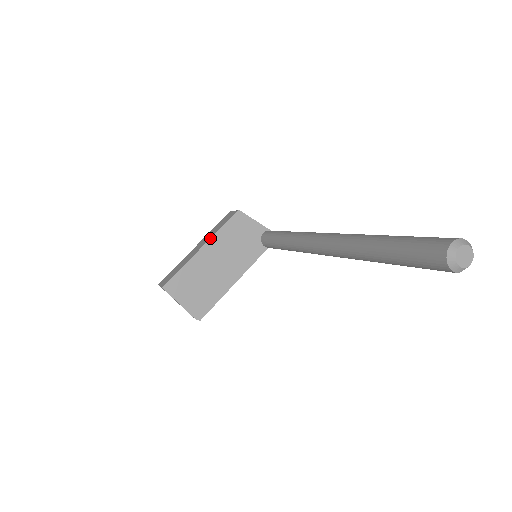
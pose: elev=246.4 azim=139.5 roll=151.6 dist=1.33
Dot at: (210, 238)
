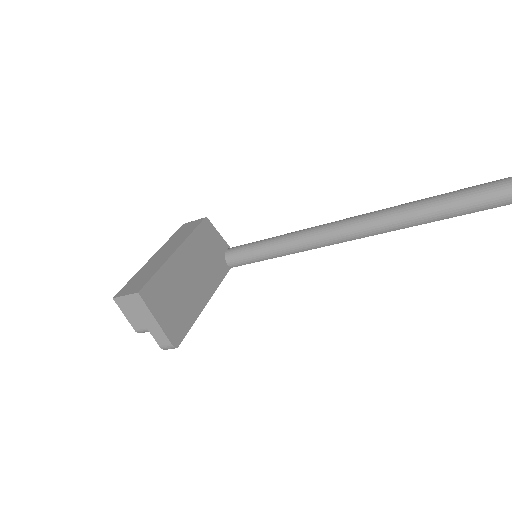
Dot at: (184, 240)
